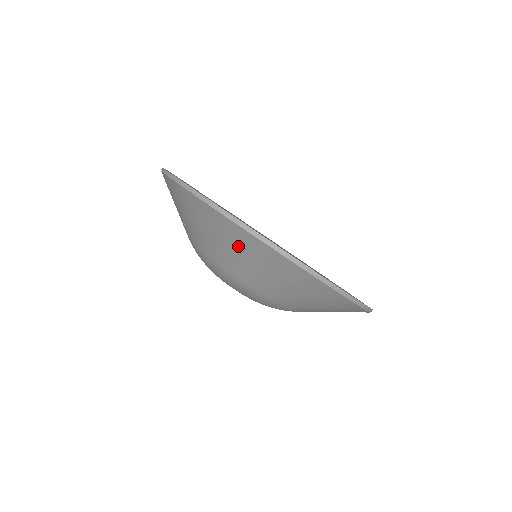
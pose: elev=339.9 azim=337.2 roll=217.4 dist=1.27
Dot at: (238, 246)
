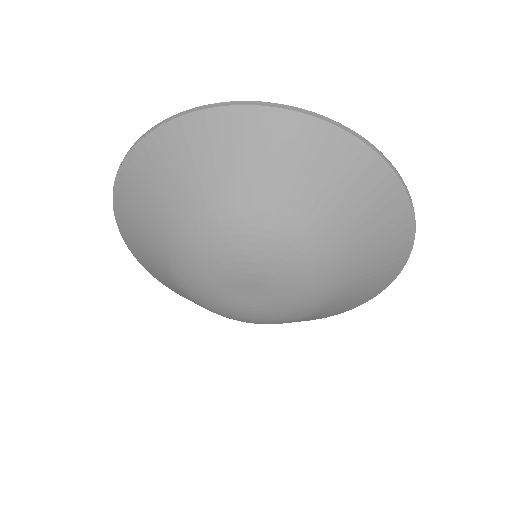
Dot at: (367, 195)
